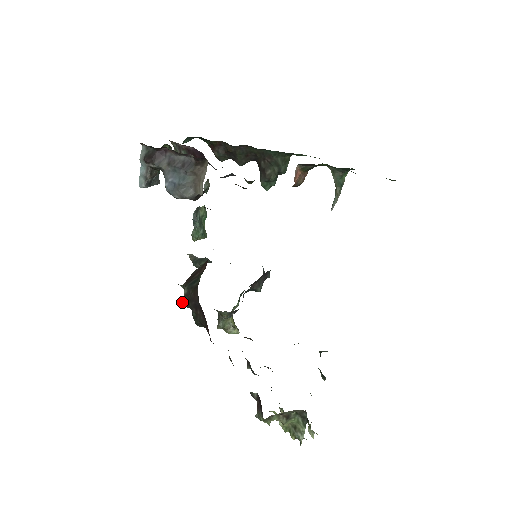
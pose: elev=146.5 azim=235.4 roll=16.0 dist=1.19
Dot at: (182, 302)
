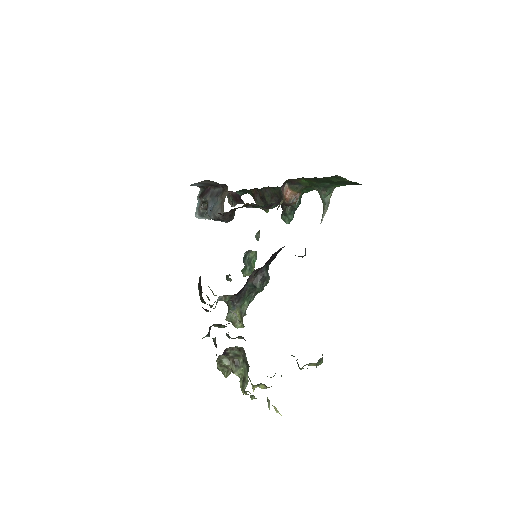
Dot at: occluded
